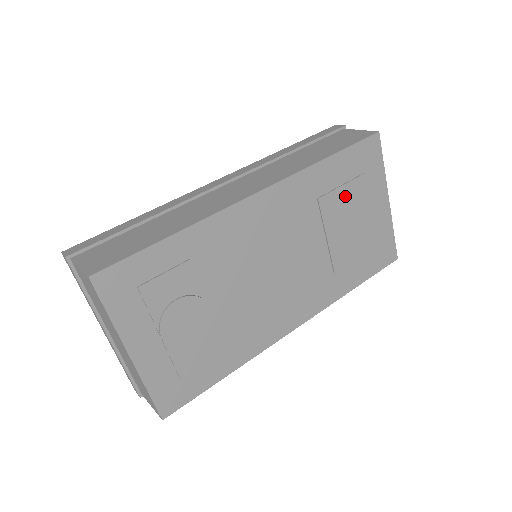
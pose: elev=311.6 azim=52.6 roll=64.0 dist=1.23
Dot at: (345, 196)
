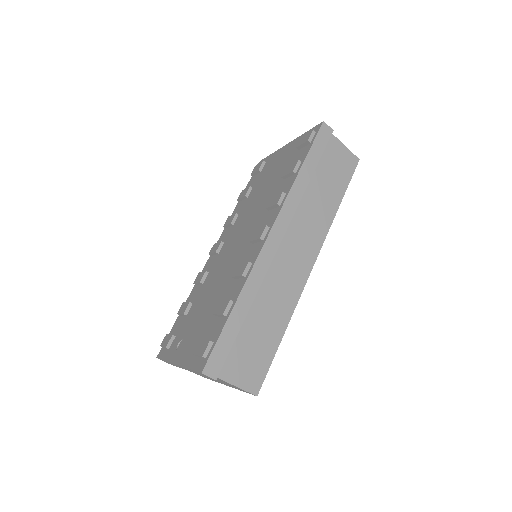
Dot at: occluded
